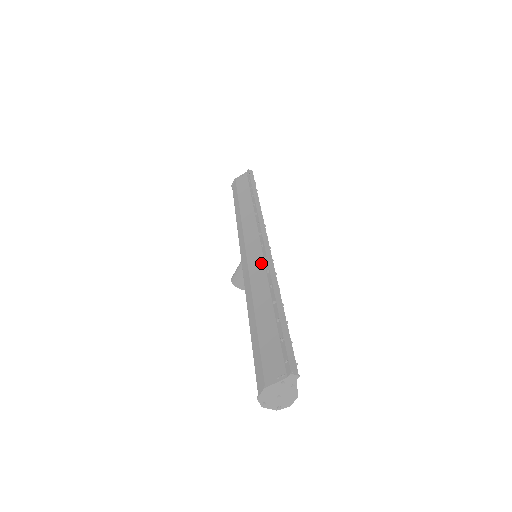
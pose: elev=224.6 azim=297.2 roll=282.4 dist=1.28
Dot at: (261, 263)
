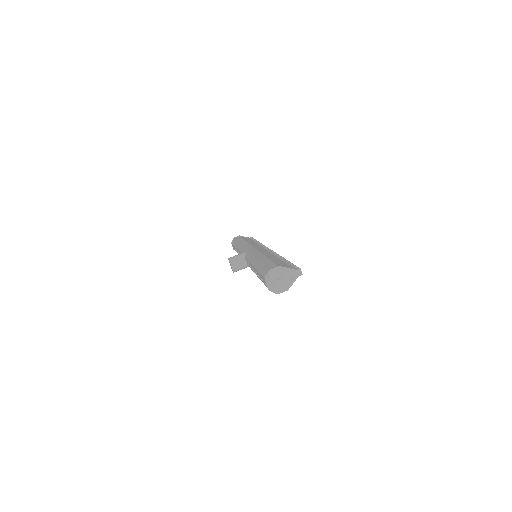
Dot at: (268, 252)
